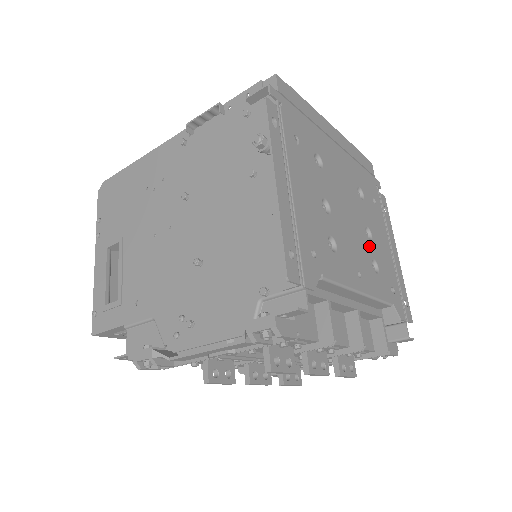
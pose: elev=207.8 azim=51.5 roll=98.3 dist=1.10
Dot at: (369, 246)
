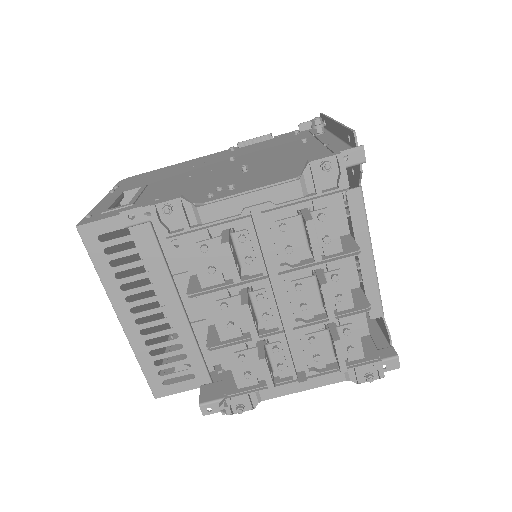
Dot at: occluded
